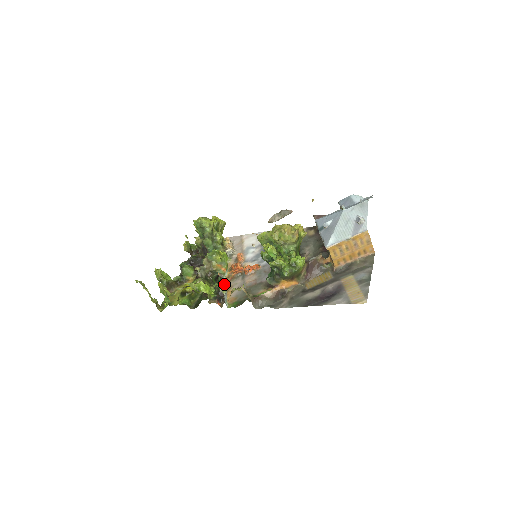
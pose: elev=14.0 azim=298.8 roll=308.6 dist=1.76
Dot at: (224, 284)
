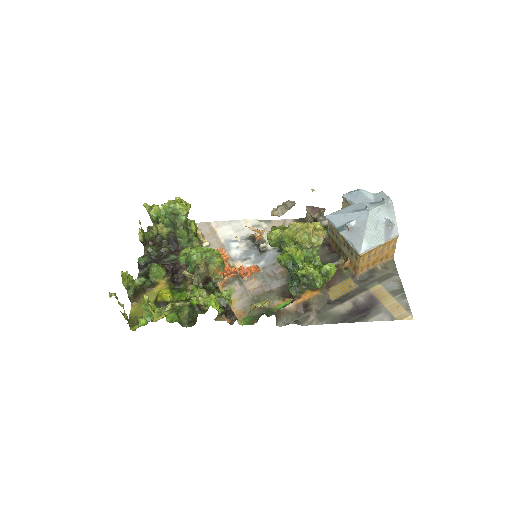
Dot at: (230, 295)
